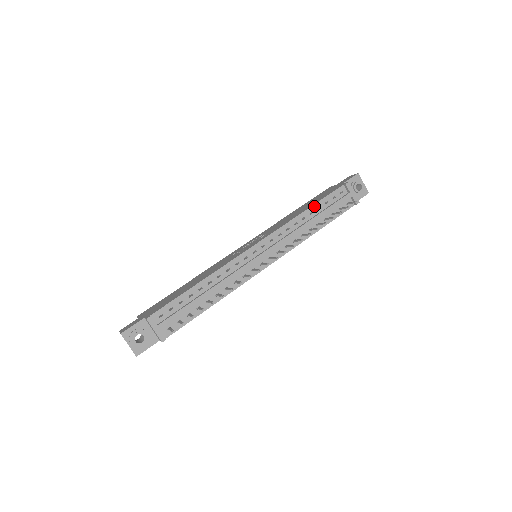
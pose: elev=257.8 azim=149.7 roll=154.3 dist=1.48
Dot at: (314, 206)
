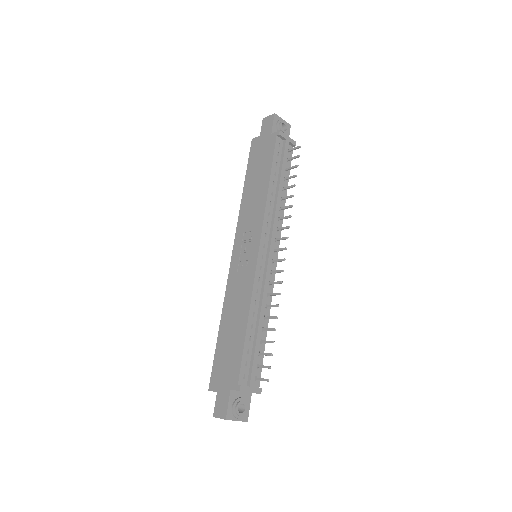
Dot at: (271, 175)
